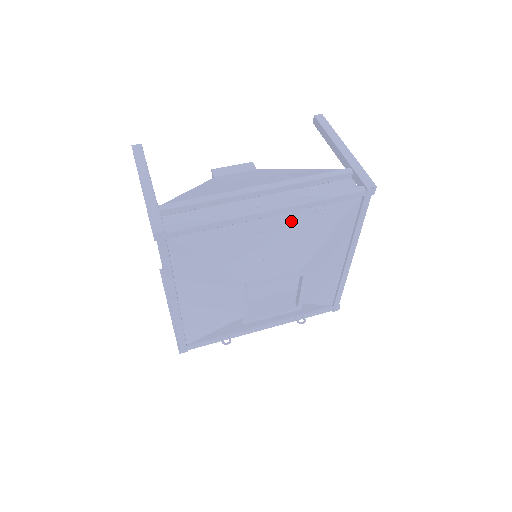
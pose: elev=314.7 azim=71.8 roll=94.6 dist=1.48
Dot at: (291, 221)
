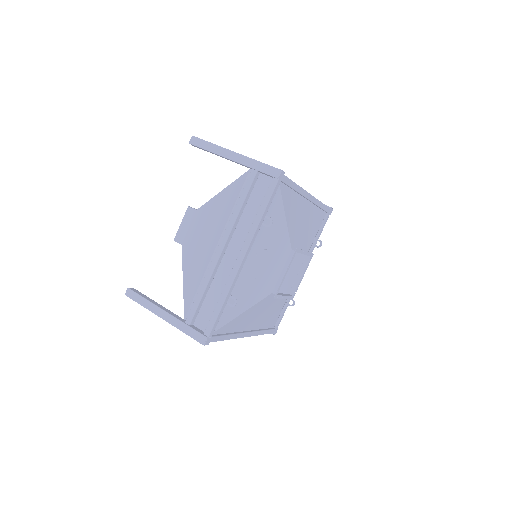
Dot at: (258, 245)
